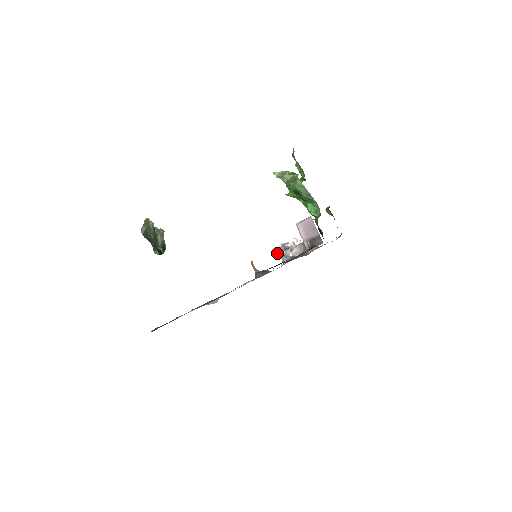
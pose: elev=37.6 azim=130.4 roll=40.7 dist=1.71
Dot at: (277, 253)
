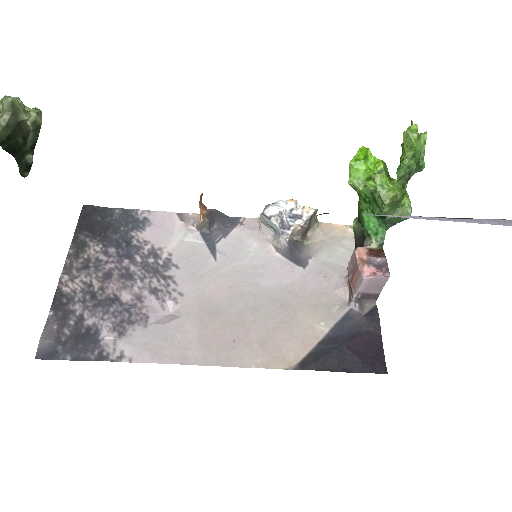
Dot at: (260, 214)
